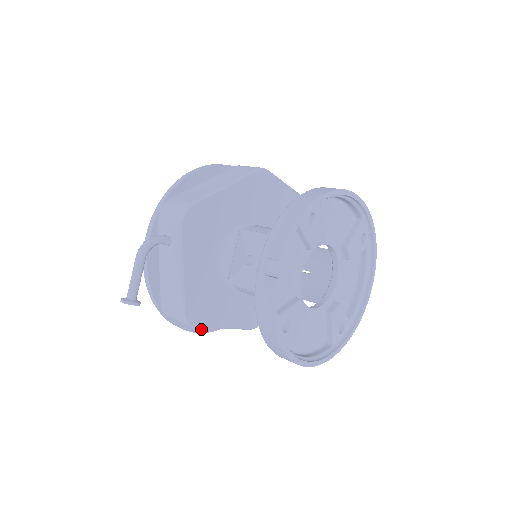
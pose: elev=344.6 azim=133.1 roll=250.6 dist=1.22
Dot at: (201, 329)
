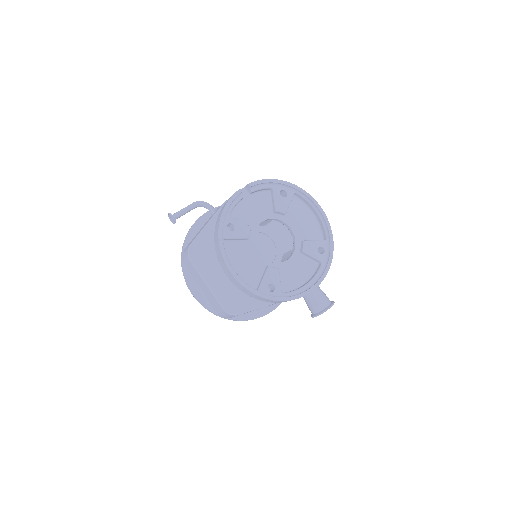
Dot at: (195, 292)
